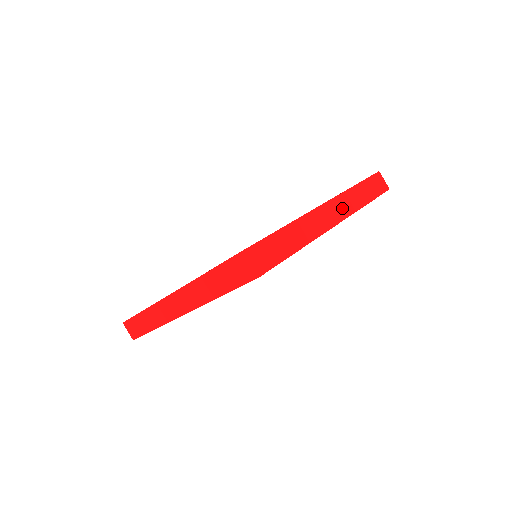
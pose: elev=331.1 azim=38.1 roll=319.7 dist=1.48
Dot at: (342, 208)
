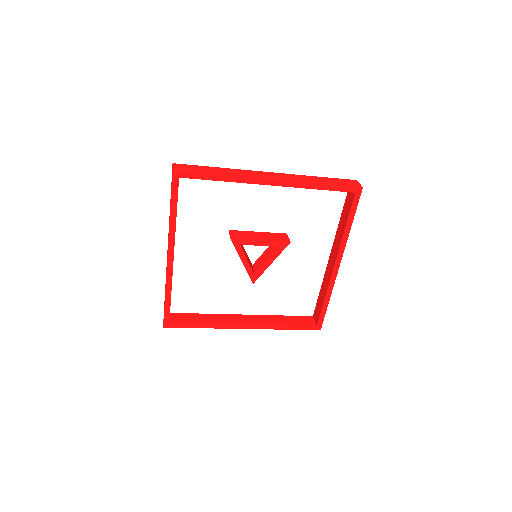
Dot at: (286, 177)
